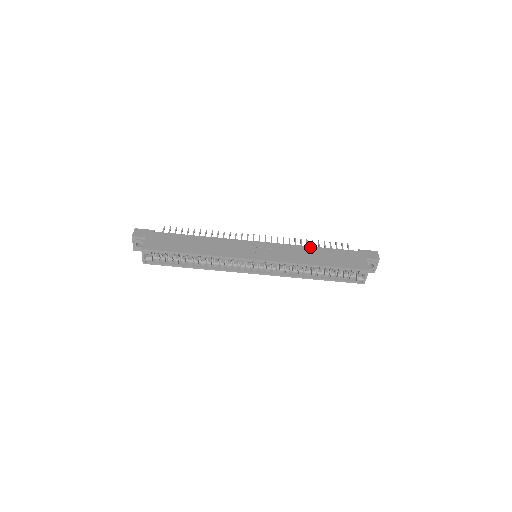
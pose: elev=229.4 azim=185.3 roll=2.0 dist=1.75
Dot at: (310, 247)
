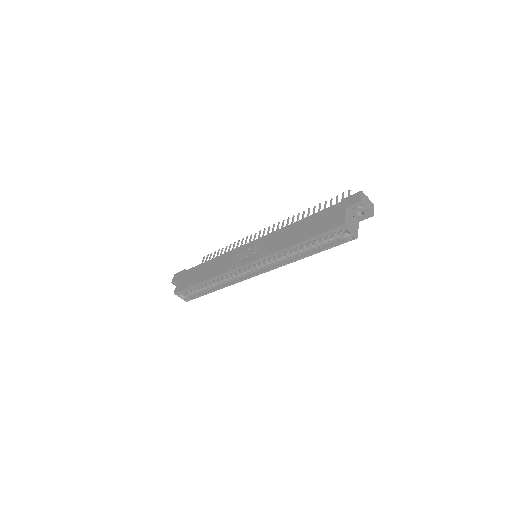
Dot at: (293, 224)
